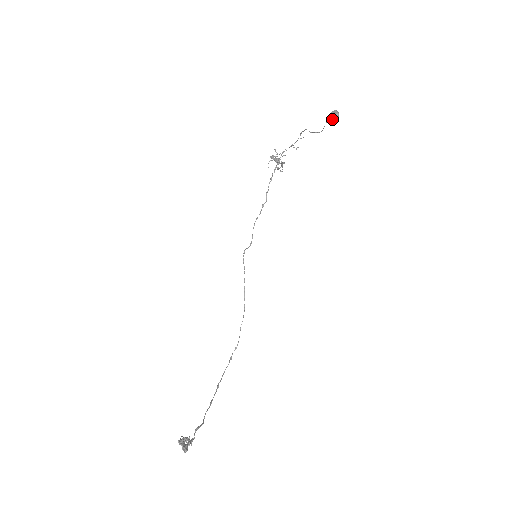
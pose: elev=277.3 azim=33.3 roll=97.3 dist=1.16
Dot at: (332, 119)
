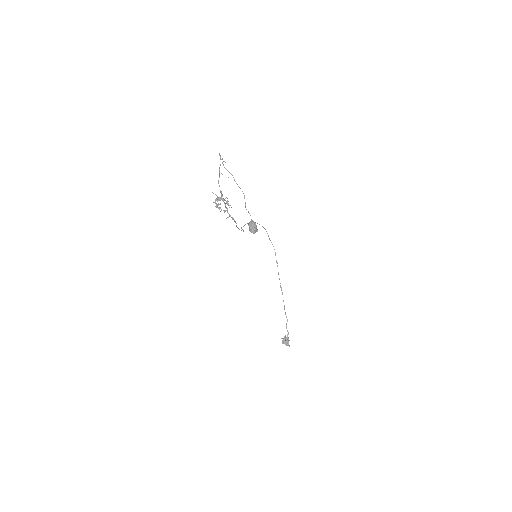
Dot at: (253, 233)
